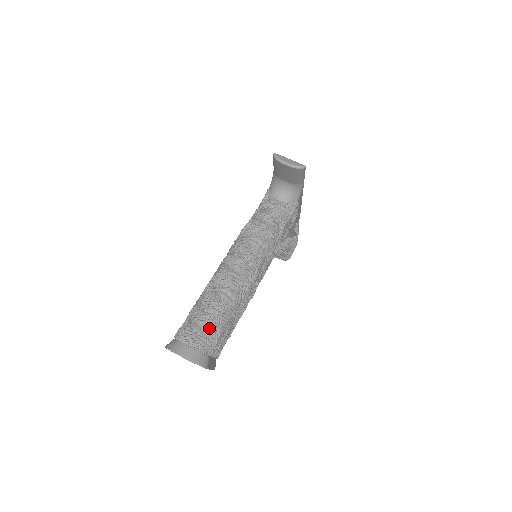
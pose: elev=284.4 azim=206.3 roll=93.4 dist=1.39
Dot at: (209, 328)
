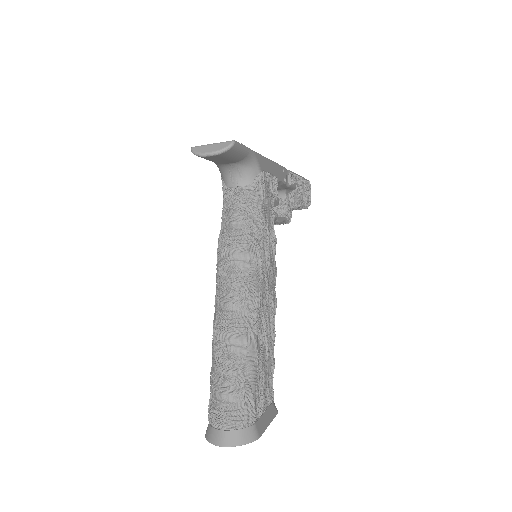
Dot at: (235, 396)
